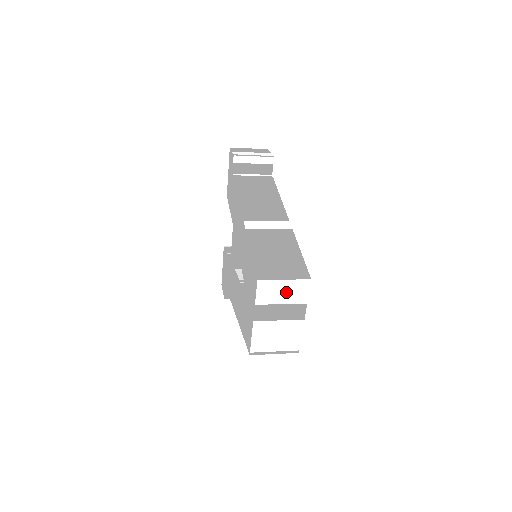
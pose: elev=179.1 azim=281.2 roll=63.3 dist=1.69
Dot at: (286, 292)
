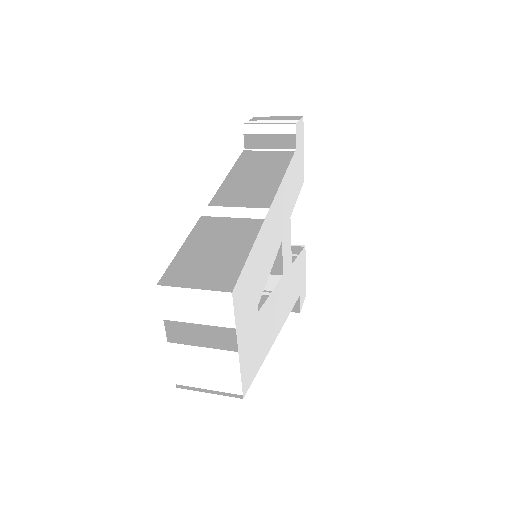
Dot at: (201, 307)
